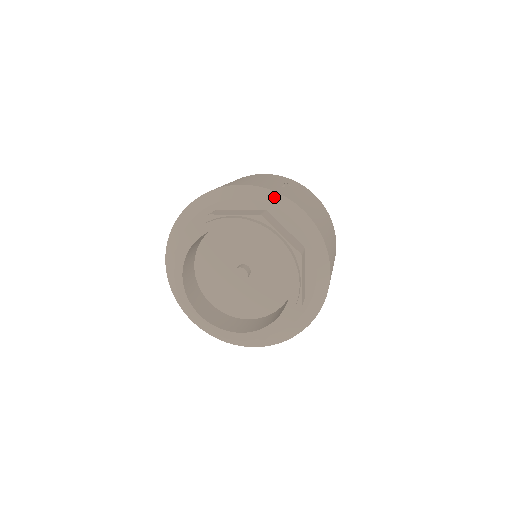
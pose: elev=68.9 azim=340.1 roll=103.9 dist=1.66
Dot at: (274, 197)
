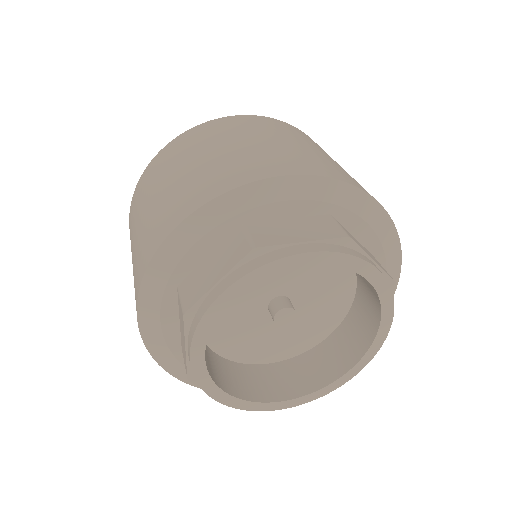
Dot at: (395, 250)
